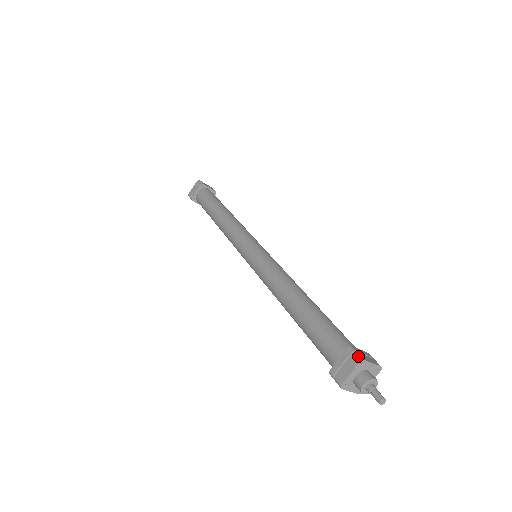
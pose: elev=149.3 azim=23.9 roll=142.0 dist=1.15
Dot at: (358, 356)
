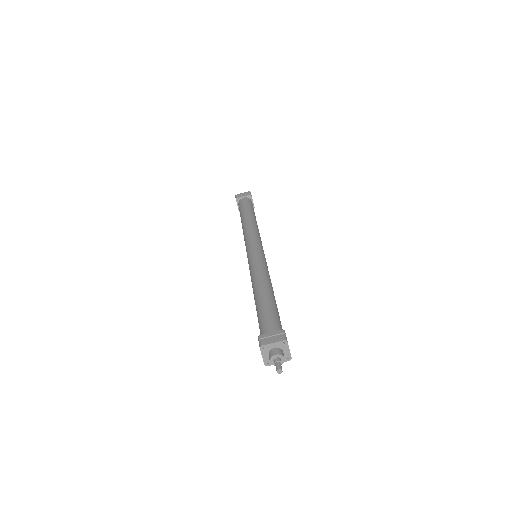
Dot at: (259, 344)
